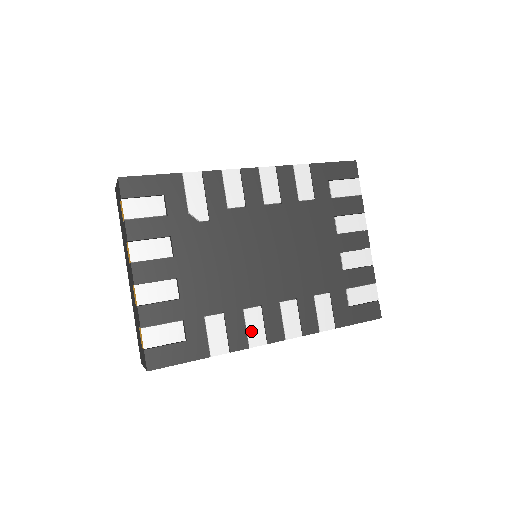
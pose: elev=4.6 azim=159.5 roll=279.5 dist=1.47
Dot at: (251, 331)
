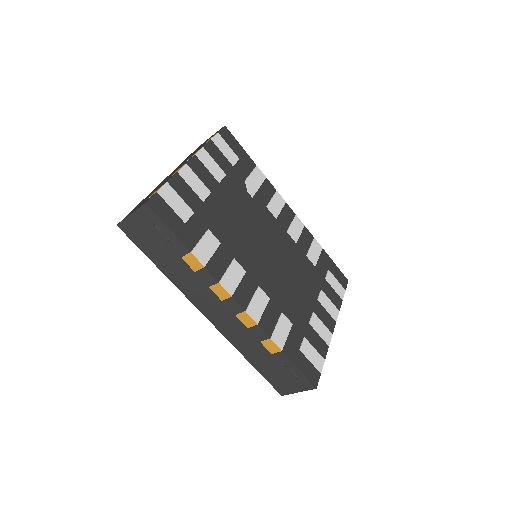
Dot at: (228, 275)
